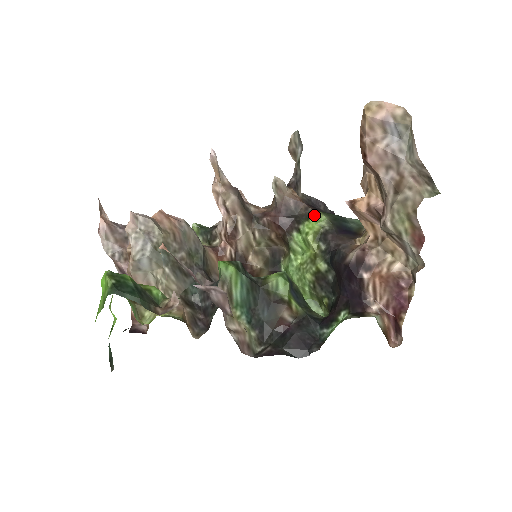
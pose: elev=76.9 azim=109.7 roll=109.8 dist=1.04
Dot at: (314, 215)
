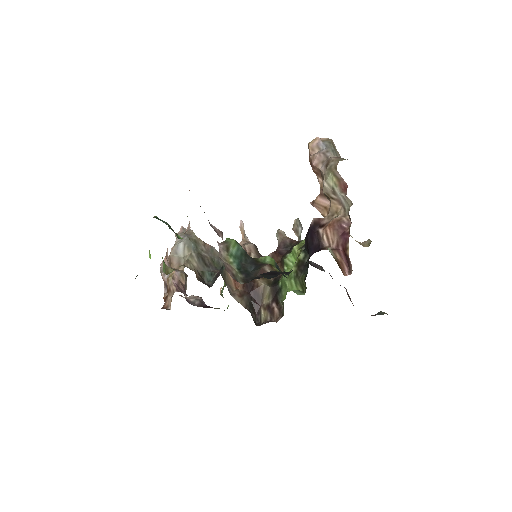
Dot at: (301, 241)
